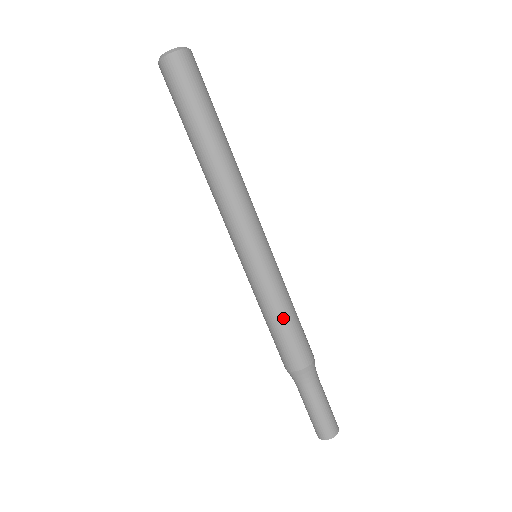
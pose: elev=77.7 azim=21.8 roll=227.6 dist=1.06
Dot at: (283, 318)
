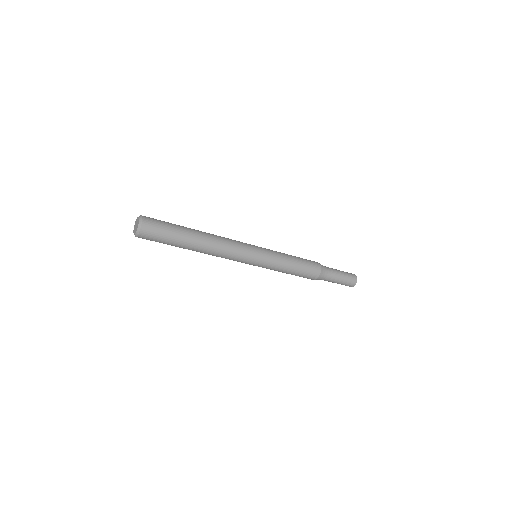
Dot at: (289, 272)
